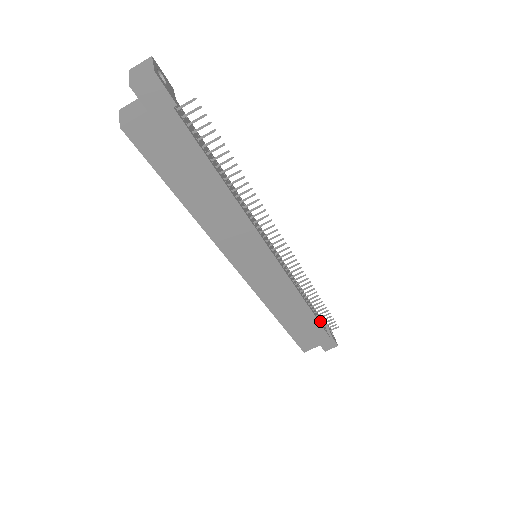
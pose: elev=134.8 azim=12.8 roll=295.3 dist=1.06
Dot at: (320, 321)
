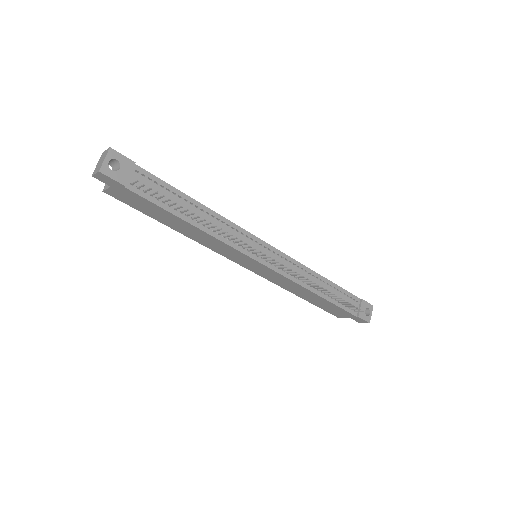
Dot at: (342, 304)
